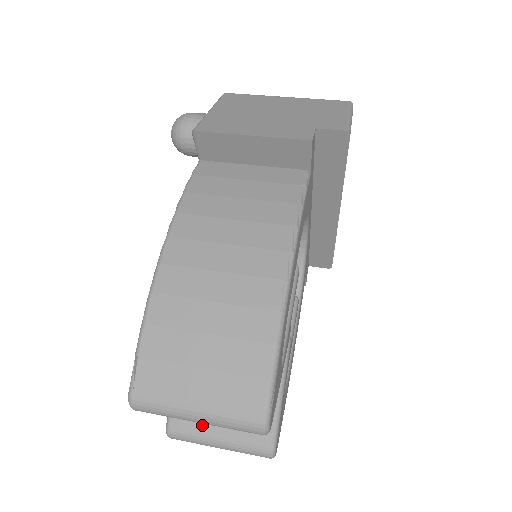
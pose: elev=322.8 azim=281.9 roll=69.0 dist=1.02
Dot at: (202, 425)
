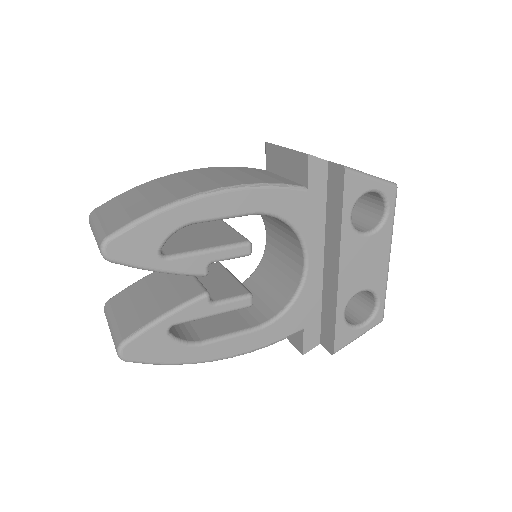
Dot at: (119, 307)
